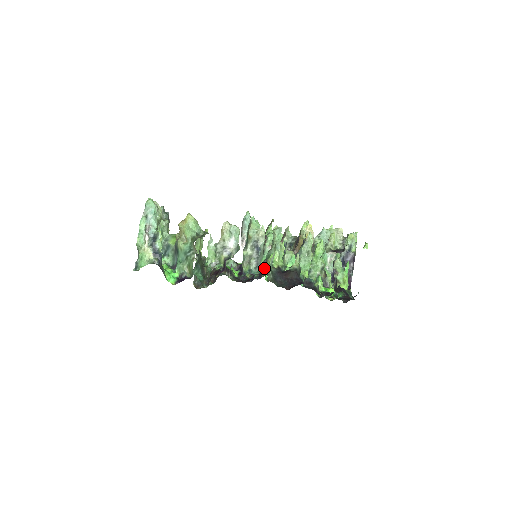
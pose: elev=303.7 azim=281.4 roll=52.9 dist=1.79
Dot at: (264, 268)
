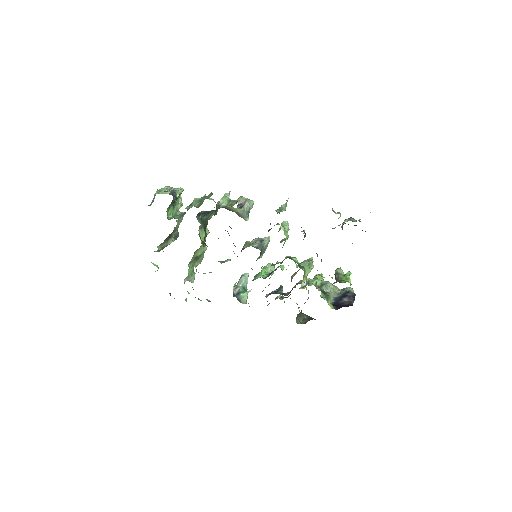
Dot at: (269, 230)
